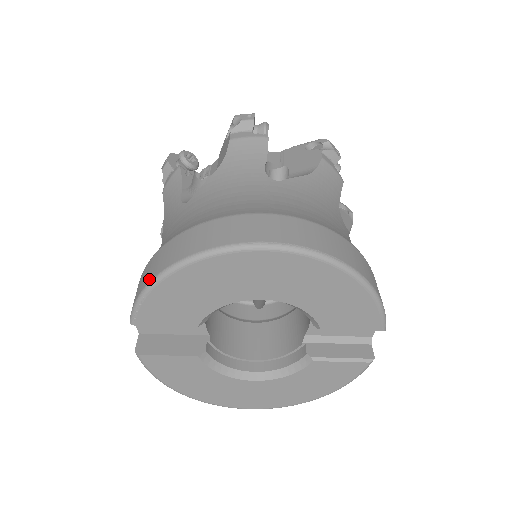
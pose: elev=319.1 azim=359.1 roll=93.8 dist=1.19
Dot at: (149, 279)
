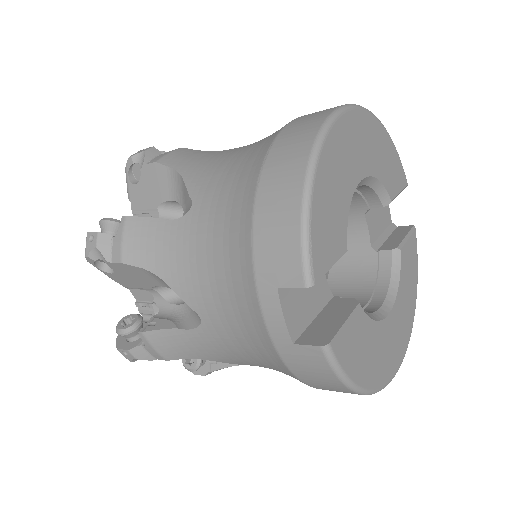
Dot at: (296, 203)
